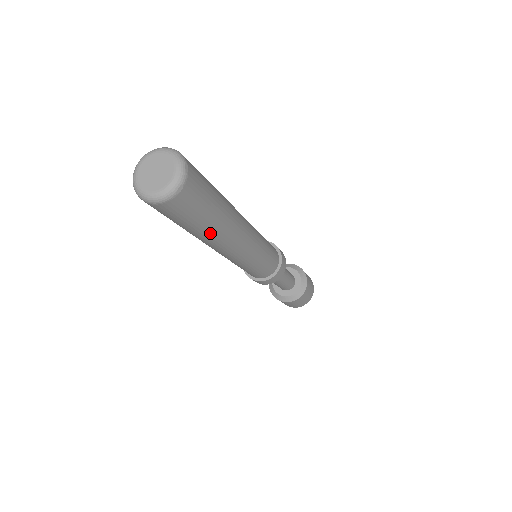
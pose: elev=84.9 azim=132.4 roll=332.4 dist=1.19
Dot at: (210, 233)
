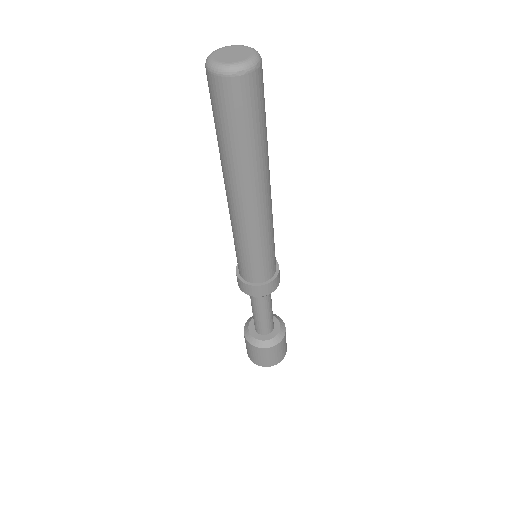
Dot at: (236, 159)
